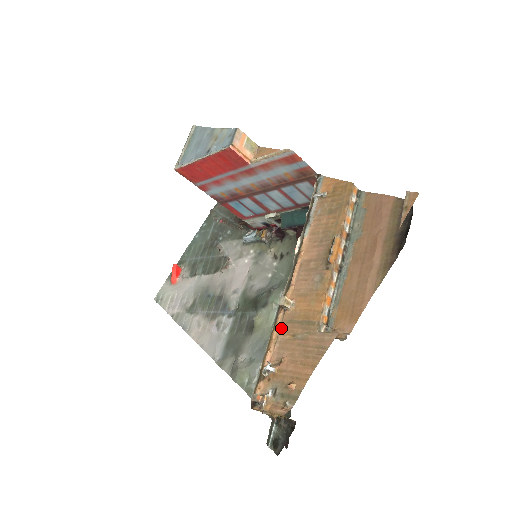
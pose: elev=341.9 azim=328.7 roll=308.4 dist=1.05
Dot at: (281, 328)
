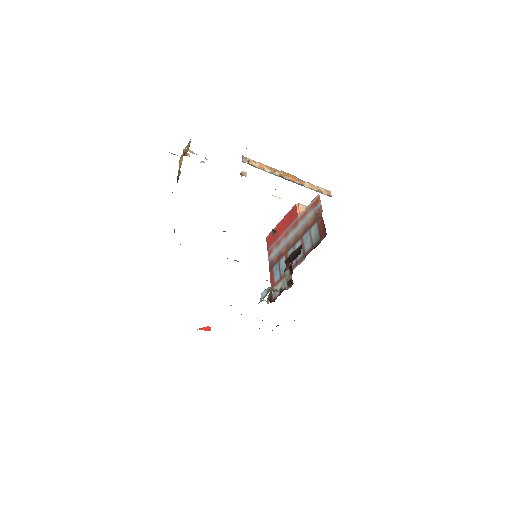
Dot at: occluded
